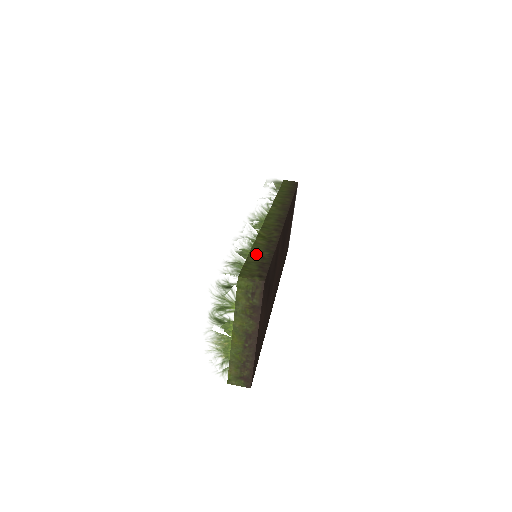
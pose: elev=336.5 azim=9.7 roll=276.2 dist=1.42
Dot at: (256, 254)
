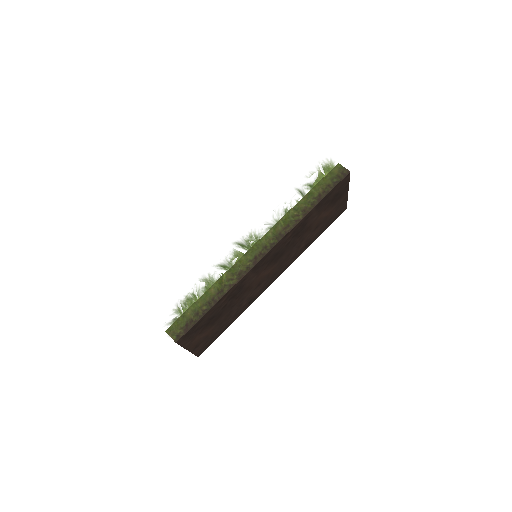
Dot at: (196, 307)
